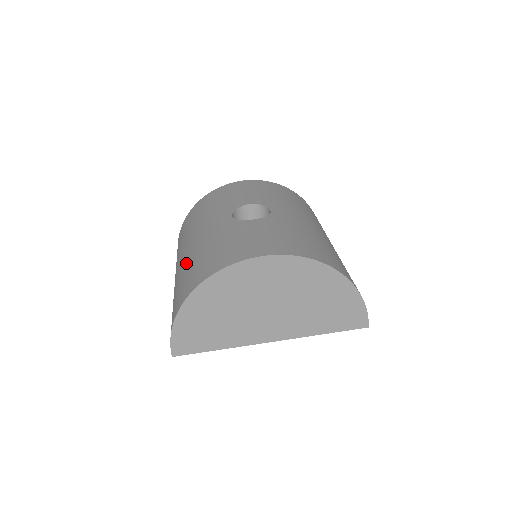
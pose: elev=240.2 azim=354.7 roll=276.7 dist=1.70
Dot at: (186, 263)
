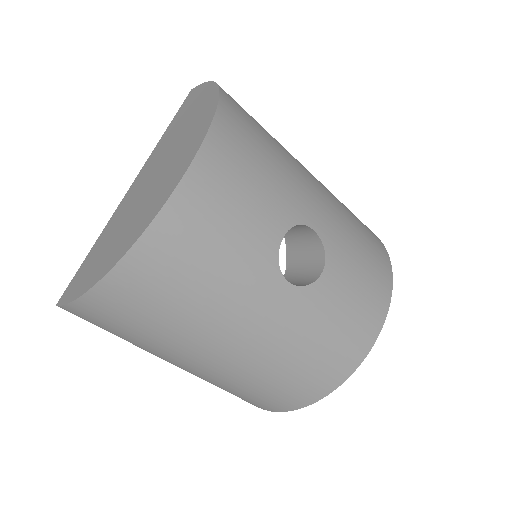
Dot at: (260, 368)
